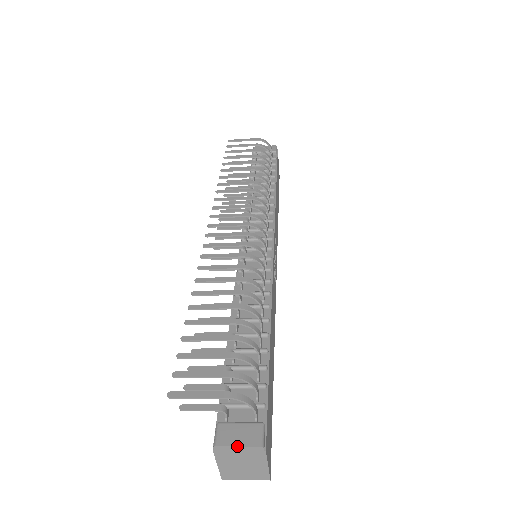
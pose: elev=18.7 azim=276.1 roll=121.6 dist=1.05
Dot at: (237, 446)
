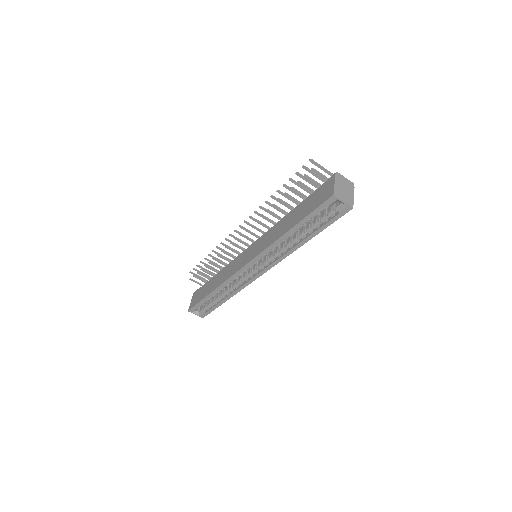
Dot at: occluded
